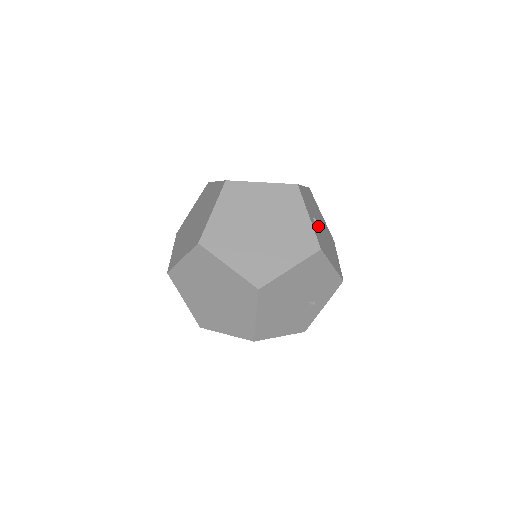
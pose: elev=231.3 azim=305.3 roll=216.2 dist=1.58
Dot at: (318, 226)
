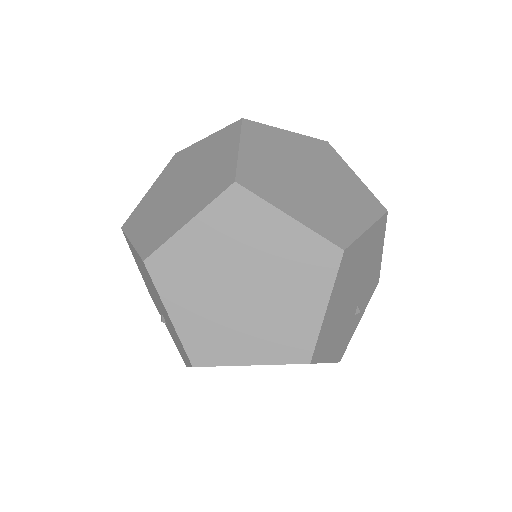
Dot at: occluded
